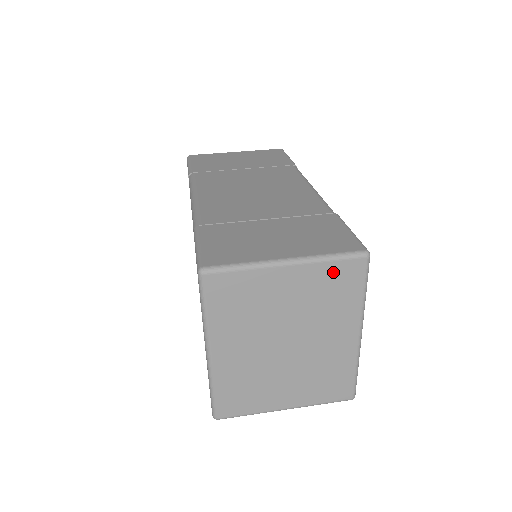
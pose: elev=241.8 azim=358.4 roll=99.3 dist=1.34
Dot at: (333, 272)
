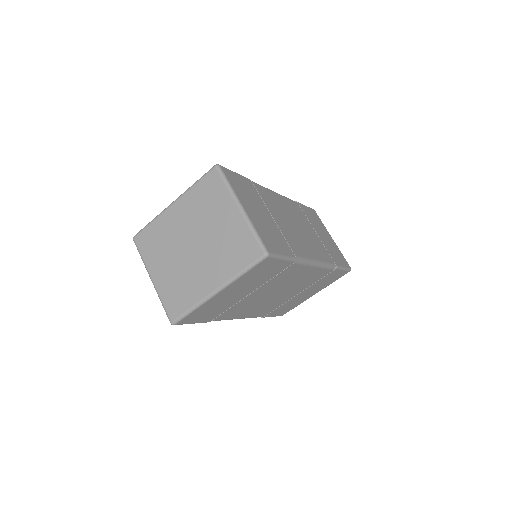
Dot at: (247, 239)
